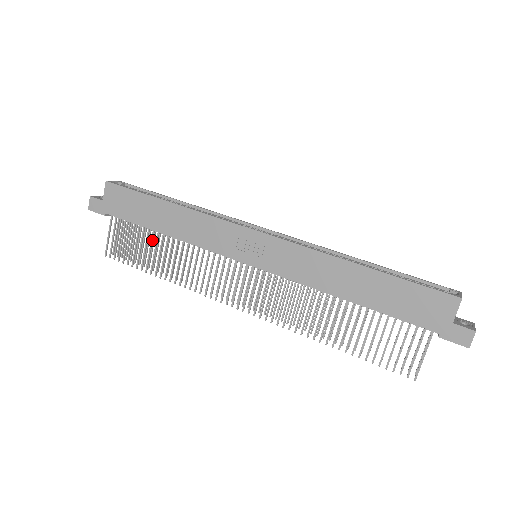
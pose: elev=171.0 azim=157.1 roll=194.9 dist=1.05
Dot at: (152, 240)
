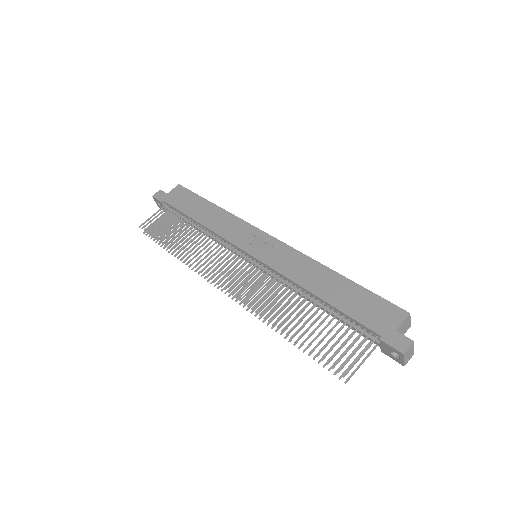
Dot at: (184, 225)
